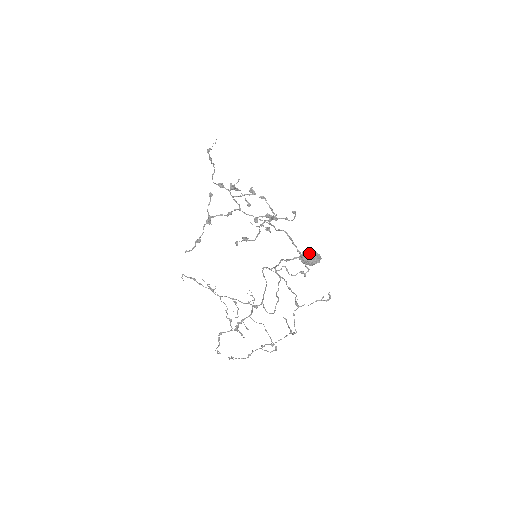
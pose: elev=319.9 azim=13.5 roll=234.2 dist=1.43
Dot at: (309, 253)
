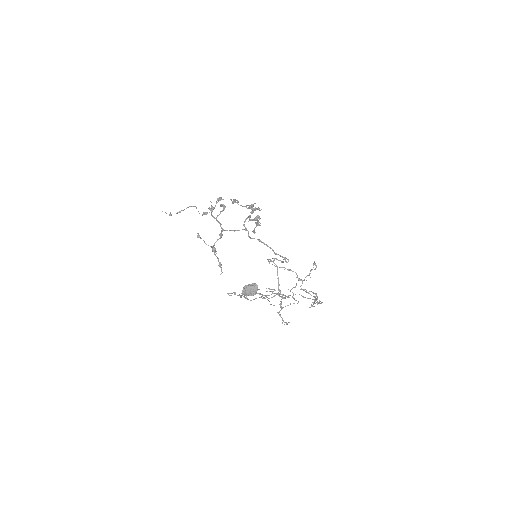
Dot at: (244, 292)
